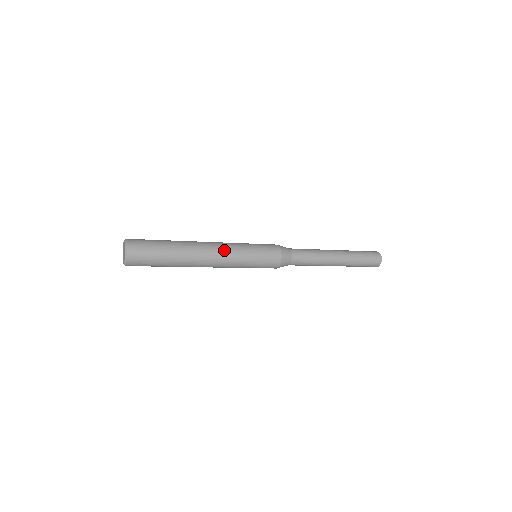
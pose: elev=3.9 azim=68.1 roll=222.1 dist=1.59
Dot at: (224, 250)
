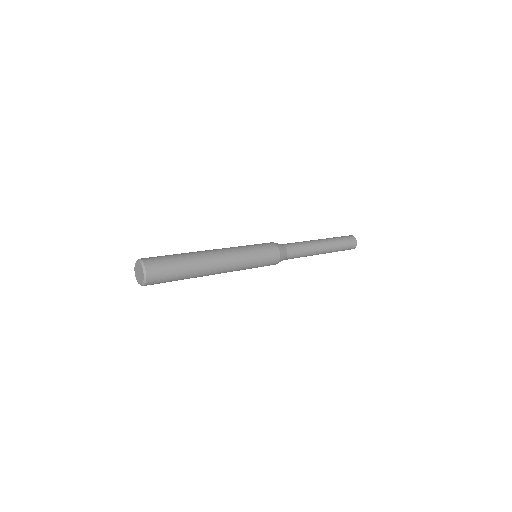
Dot at: (227, 249)
